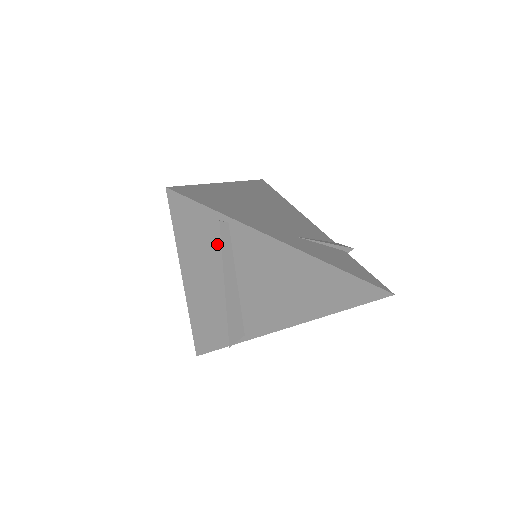
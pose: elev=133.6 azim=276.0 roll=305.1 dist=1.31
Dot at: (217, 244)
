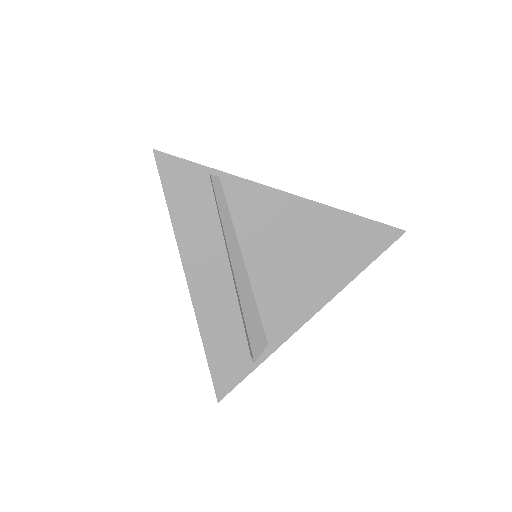
Dot at: (213, 209)
